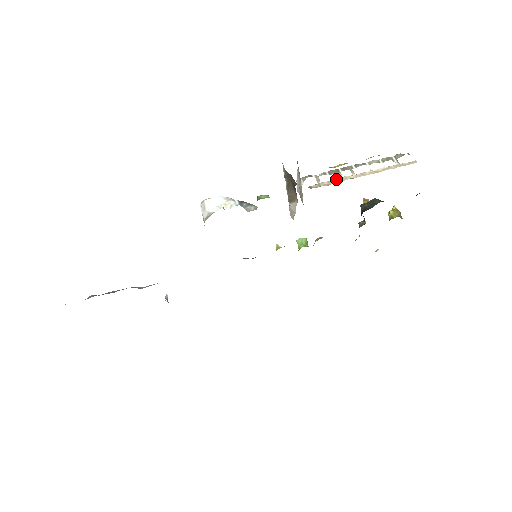
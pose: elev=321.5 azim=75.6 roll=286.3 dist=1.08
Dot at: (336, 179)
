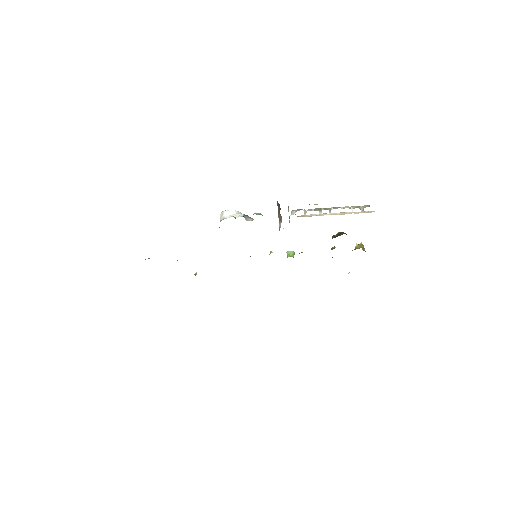
Dot at: (317, 214)
